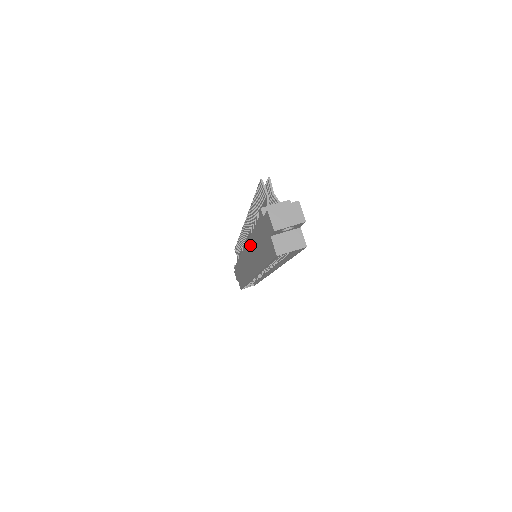
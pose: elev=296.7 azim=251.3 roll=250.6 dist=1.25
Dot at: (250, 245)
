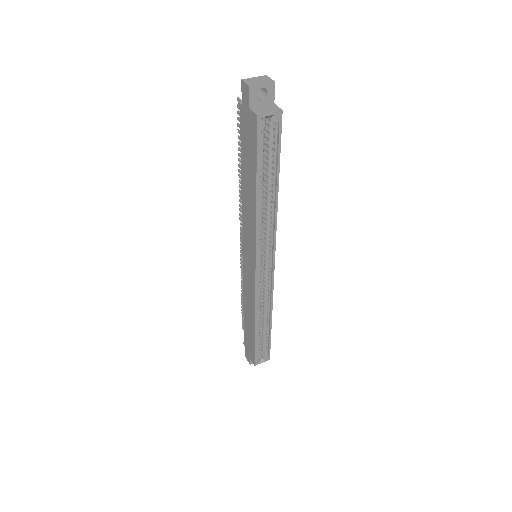
Dot at: (244, 209)
